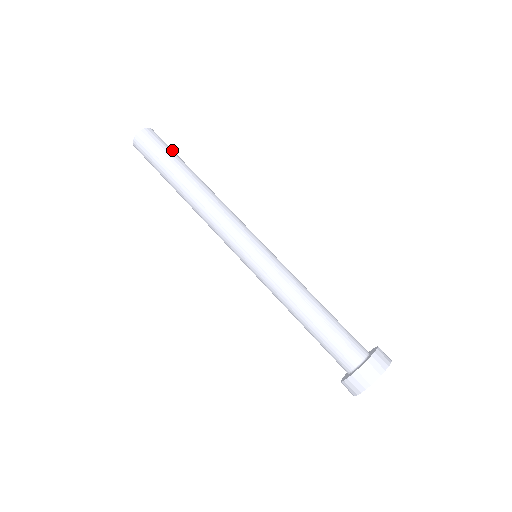
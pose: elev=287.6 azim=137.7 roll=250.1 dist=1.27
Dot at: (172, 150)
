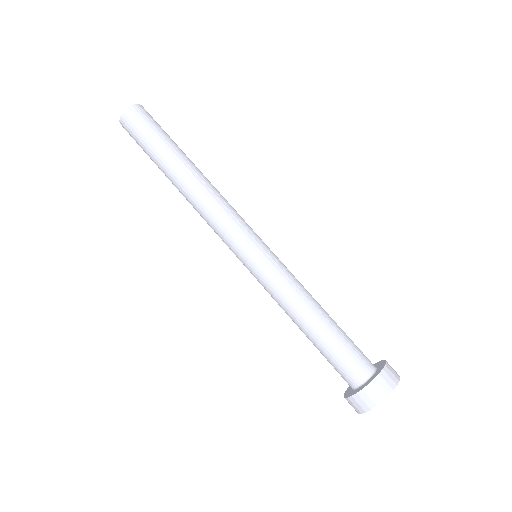
Dot at: occluded
